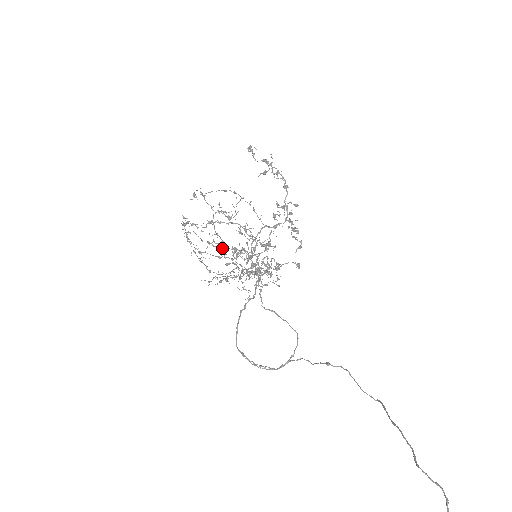
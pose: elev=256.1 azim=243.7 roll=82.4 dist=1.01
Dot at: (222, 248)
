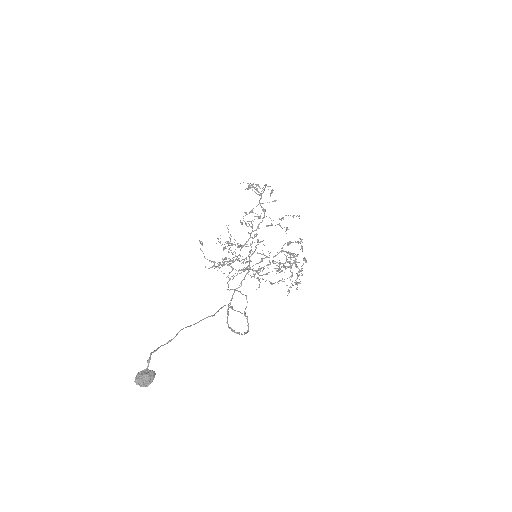
Dot at: occluded
